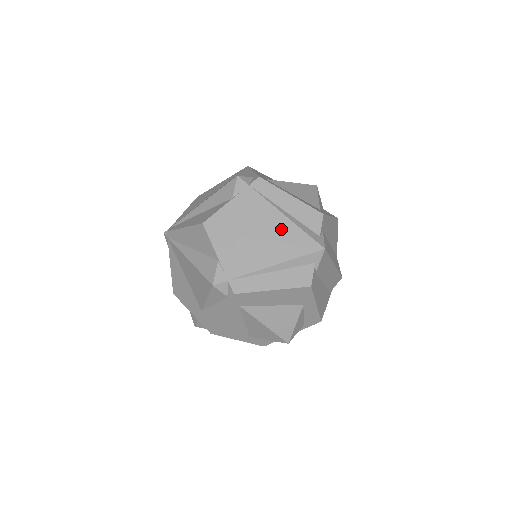
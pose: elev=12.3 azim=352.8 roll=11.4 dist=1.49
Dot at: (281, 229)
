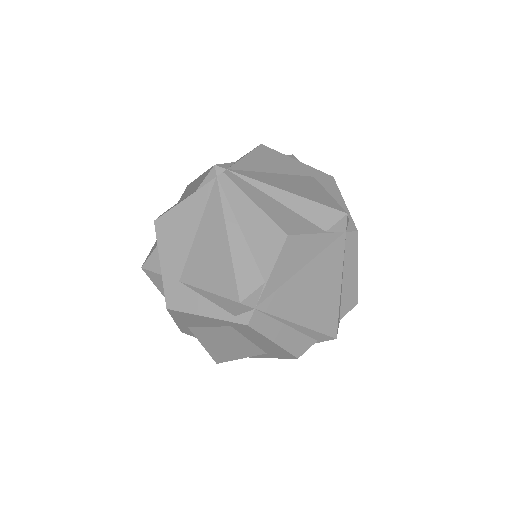
Dot at: (329, 296)
